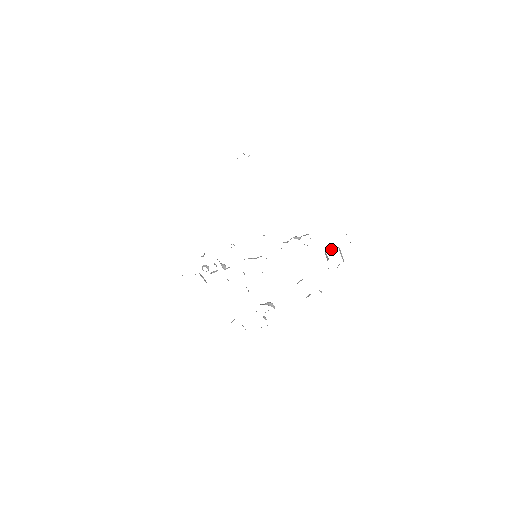
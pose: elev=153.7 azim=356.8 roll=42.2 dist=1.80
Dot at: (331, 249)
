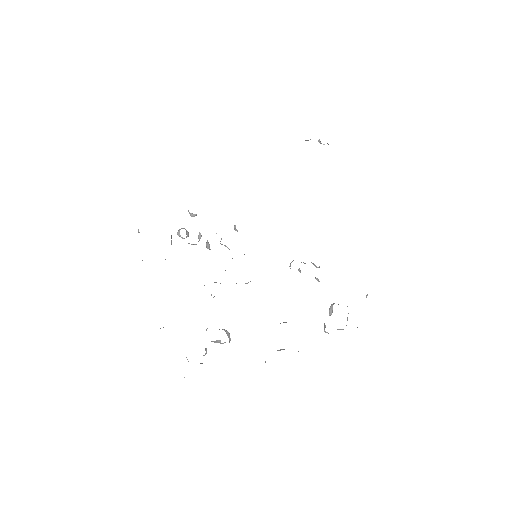
Dot at: occluded
